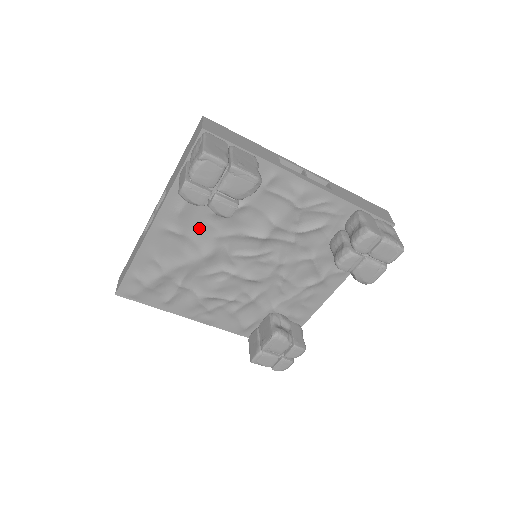
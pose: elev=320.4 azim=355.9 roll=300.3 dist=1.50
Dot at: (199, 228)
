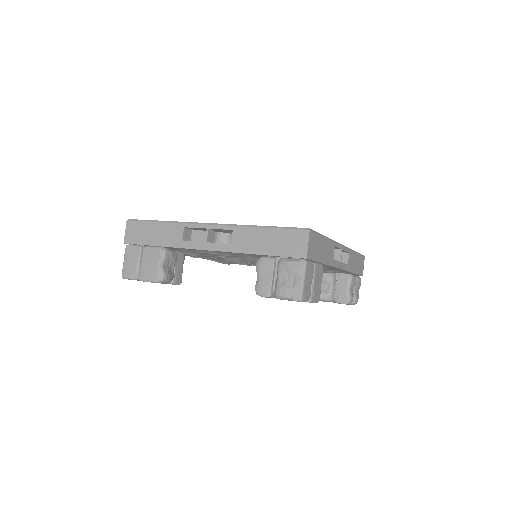
Dot at: occluded
